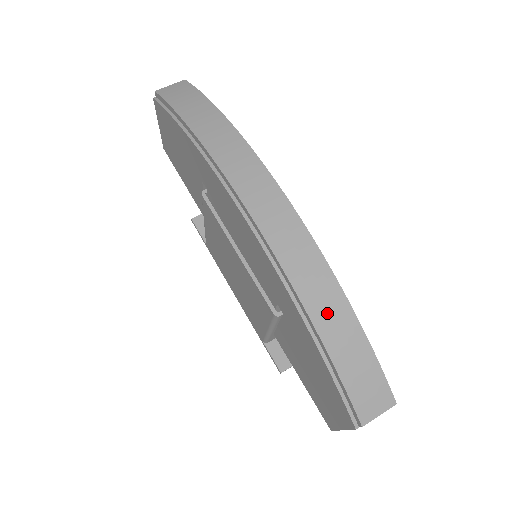
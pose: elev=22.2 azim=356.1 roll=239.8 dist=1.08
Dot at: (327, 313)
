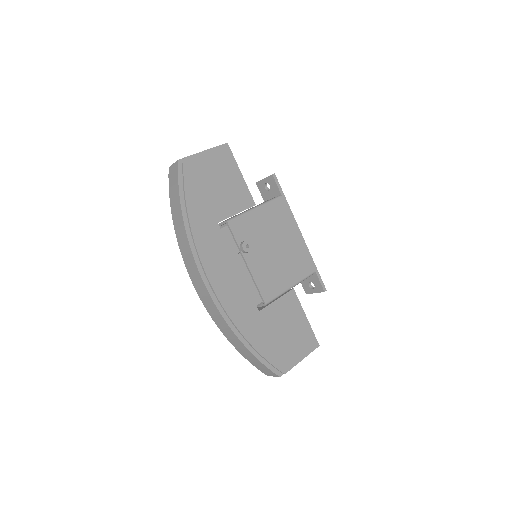
Dot at: (234, 341)
